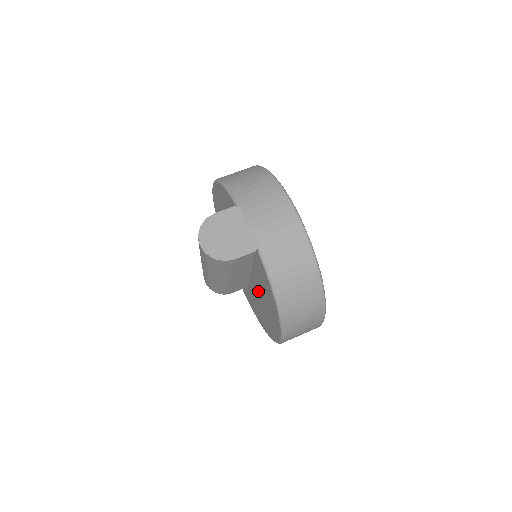
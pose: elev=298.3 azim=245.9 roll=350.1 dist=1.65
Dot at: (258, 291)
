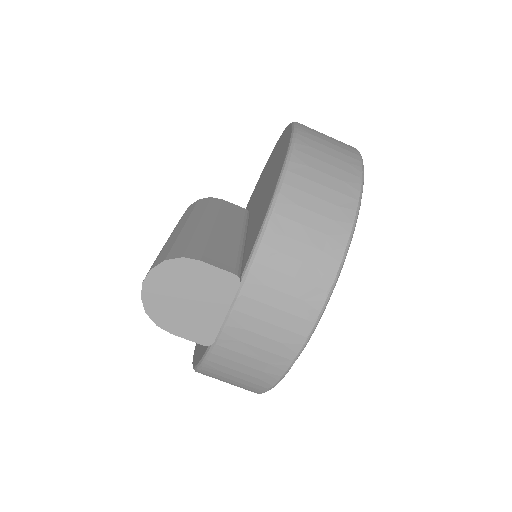
Dot at: occluded
